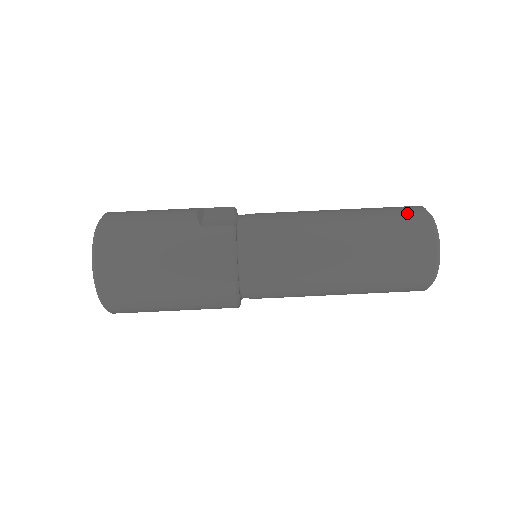
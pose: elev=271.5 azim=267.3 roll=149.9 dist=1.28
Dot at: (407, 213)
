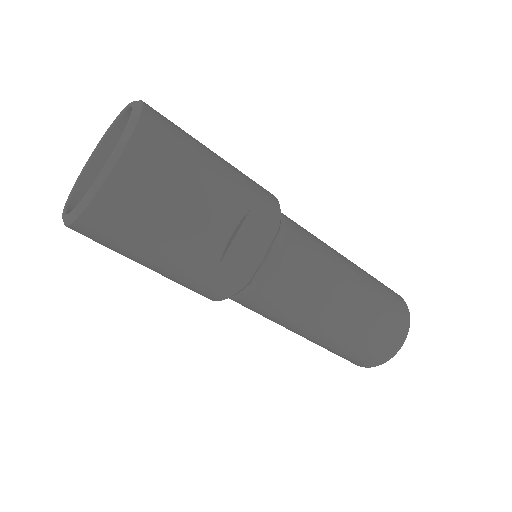
Dot at: (388, 341)
